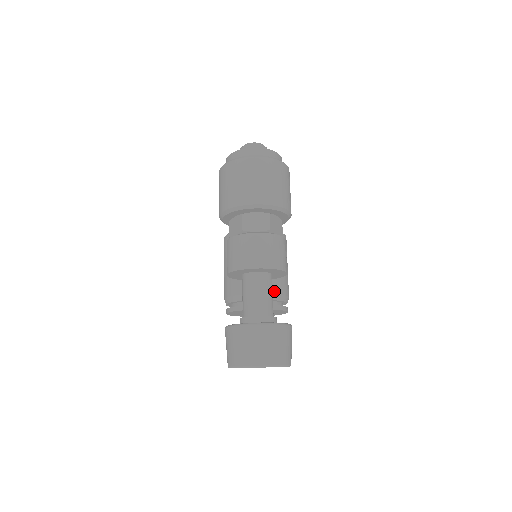
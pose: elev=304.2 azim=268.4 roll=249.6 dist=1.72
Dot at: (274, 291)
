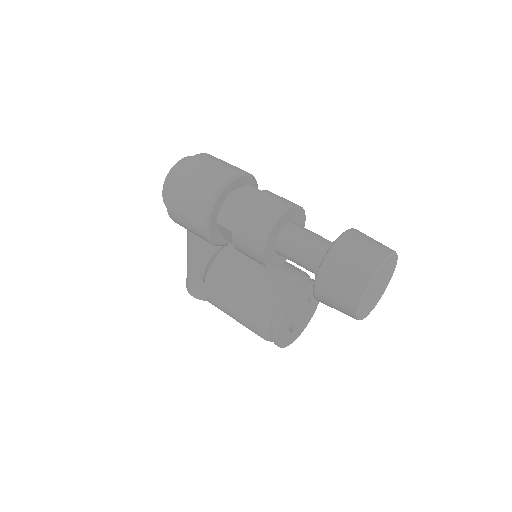
Dot at: (300, 270)
